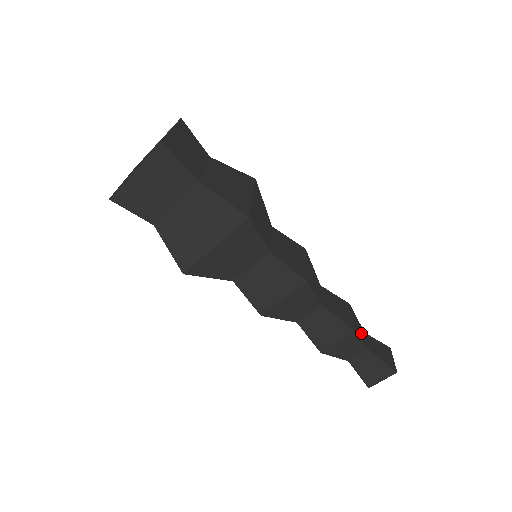
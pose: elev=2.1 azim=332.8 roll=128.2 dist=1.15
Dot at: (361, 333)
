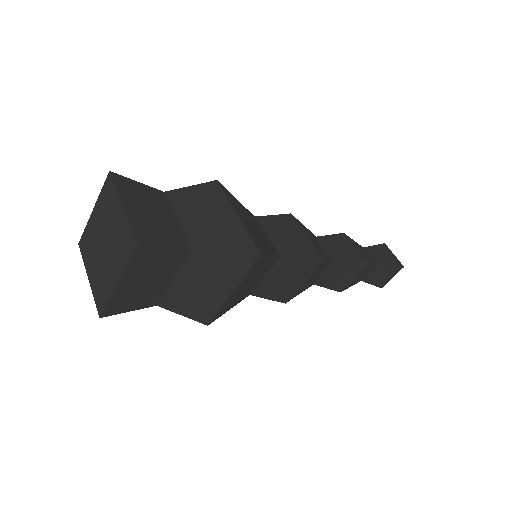
Dot at: (365, 255)
